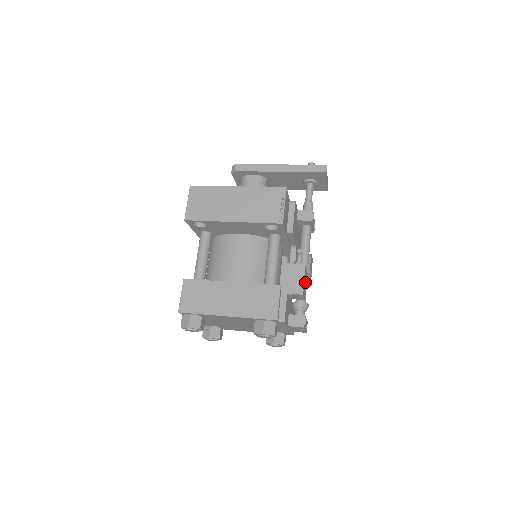
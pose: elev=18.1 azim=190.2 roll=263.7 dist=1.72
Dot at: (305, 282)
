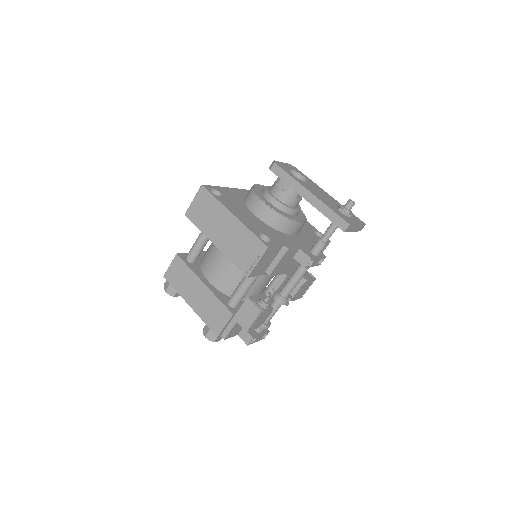
Dot at: (263, 317)
